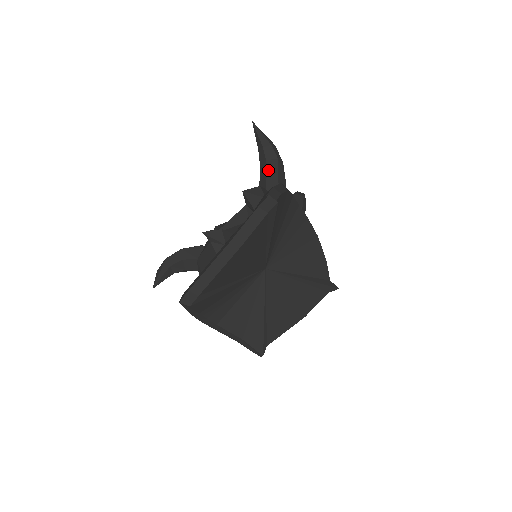
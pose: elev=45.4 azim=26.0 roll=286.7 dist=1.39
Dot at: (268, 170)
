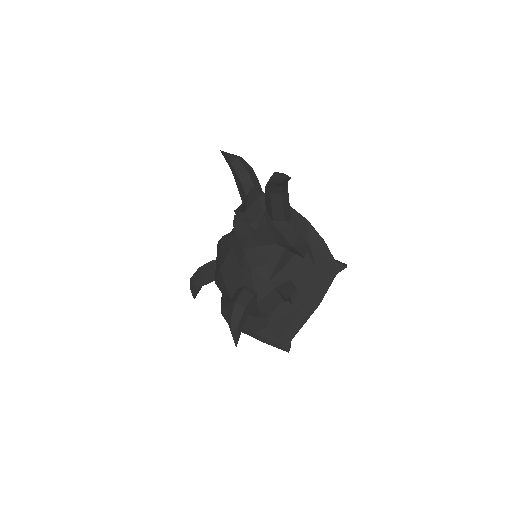
Dot at: (284, 202)
